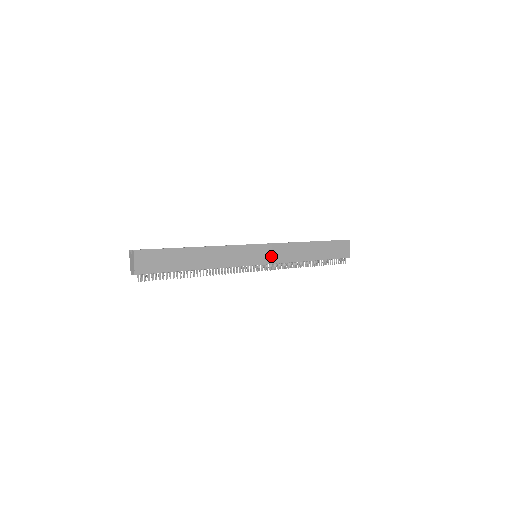
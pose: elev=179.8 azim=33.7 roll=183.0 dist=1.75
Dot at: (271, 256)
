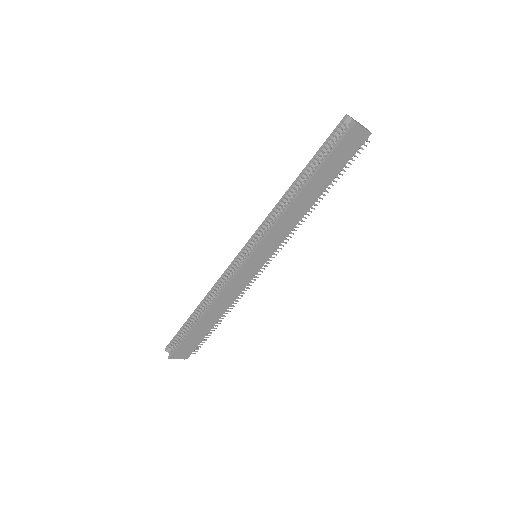
Dot at: (270, 248)
